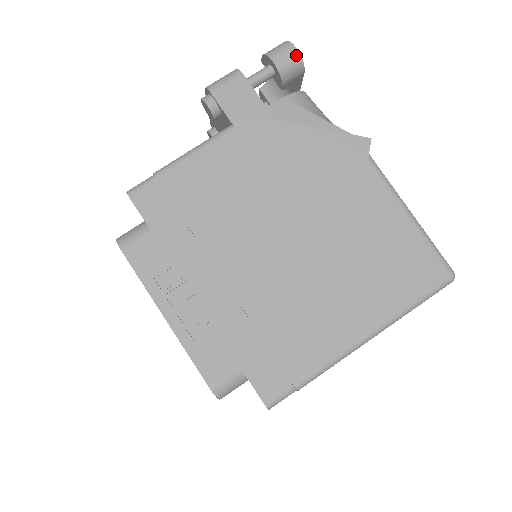
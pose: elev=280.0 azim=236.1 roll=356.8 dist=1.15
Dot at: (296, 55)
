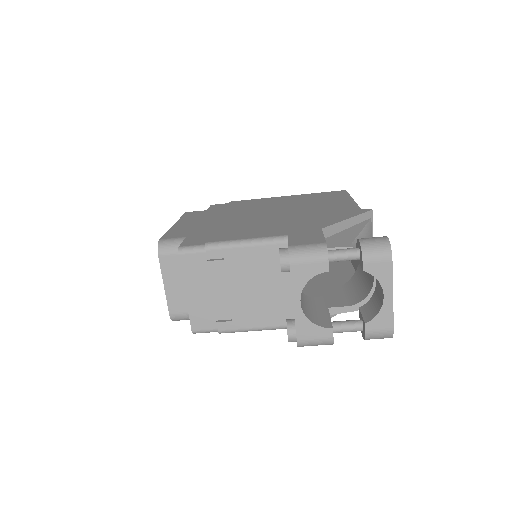
Dot at: occluded
